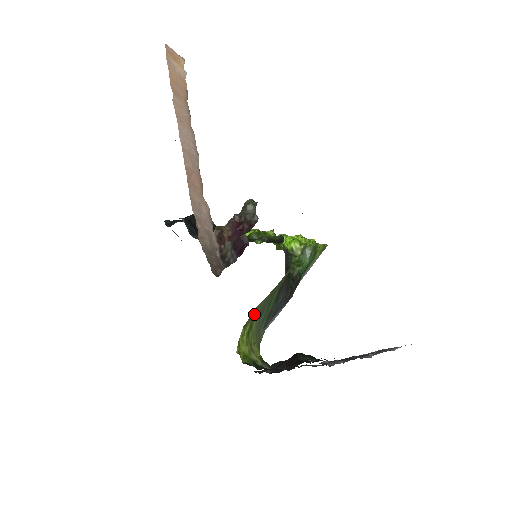
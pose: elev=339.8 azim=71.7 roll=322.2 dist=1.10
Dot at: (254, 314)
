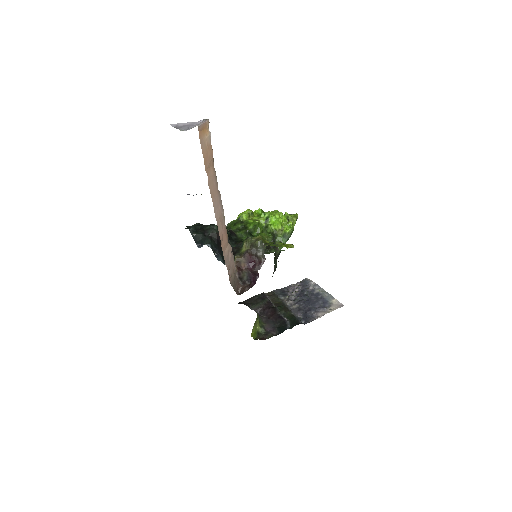
Dot at: occluded
